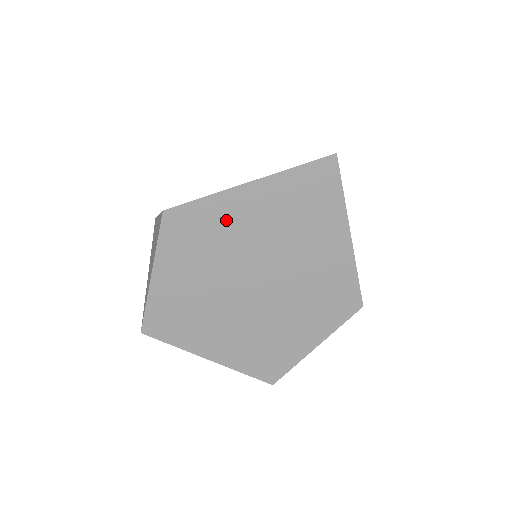
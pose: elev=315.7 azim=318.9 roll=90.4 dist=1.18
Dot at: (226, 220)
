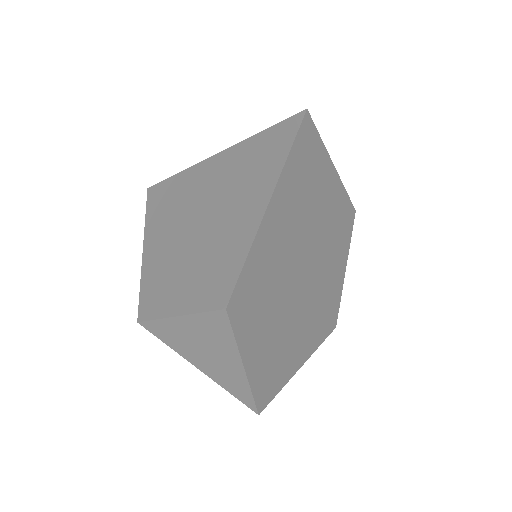
Dot at: (268, 256)
